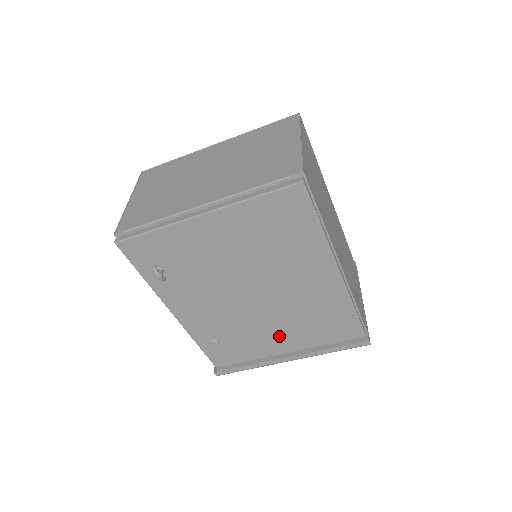
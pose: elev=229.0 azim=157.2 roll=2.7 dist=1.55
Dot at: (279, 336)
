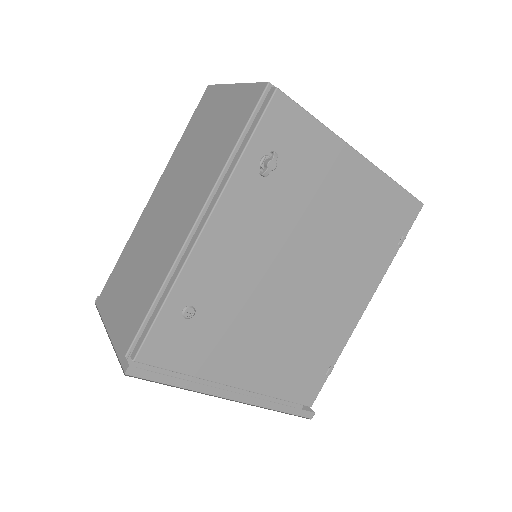
Dot at: (255, 353)
